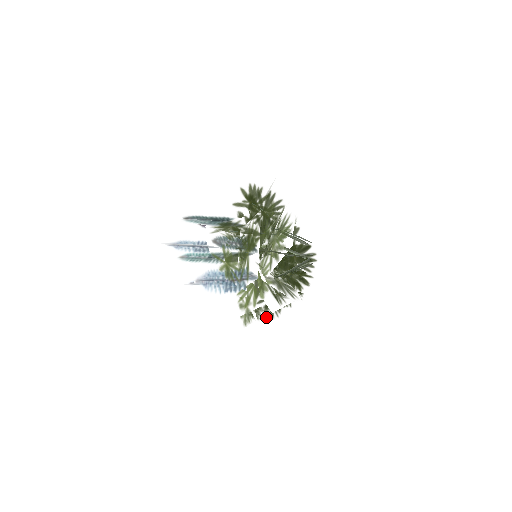
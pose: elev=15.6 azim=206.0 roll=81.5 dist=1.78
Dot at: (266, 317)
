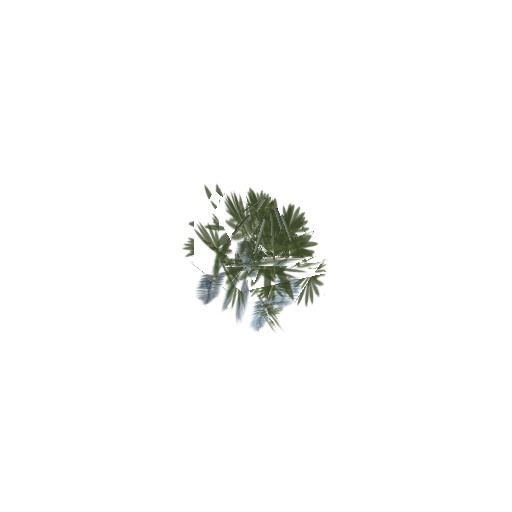
Dot at: (274, 306)
